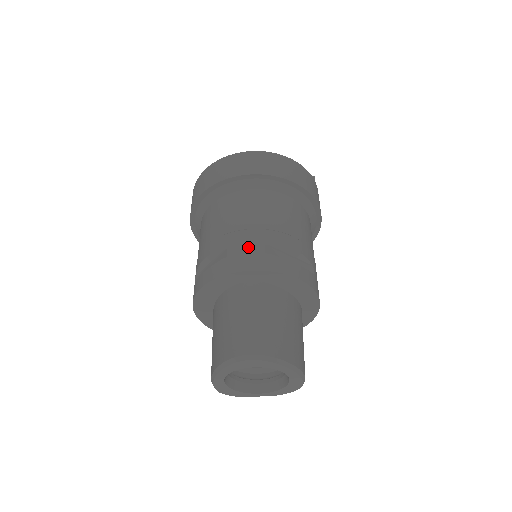
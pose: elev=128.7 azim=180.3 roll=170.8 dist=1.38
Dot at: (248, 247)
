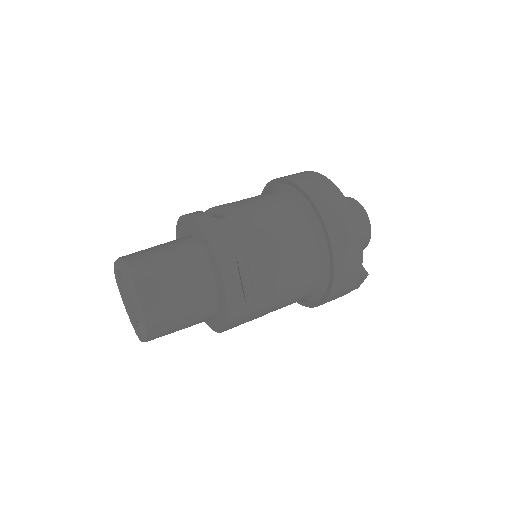
Dot at: (234, 232)
